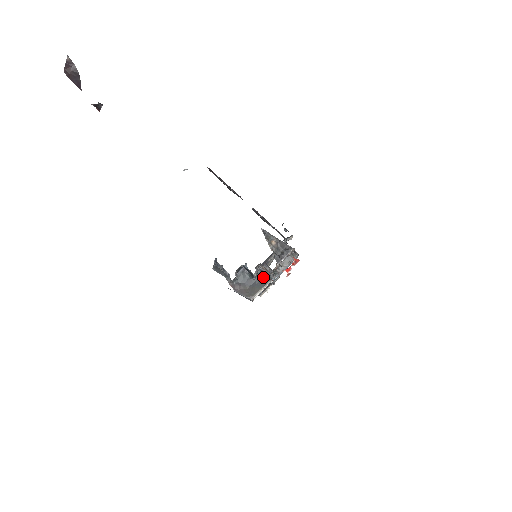
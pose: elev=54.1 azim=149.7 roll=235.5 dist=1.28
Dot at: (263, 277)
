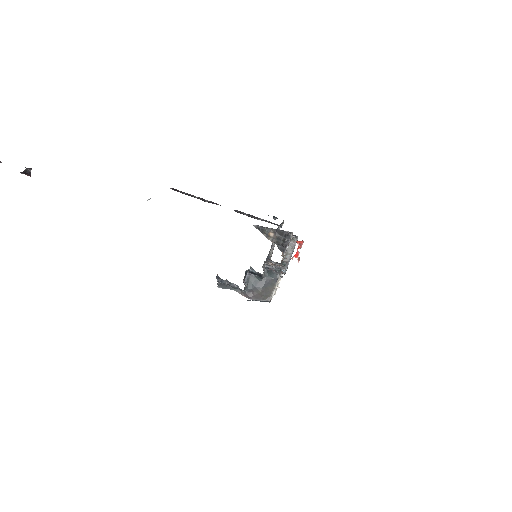
Dot at: (272, 274)
